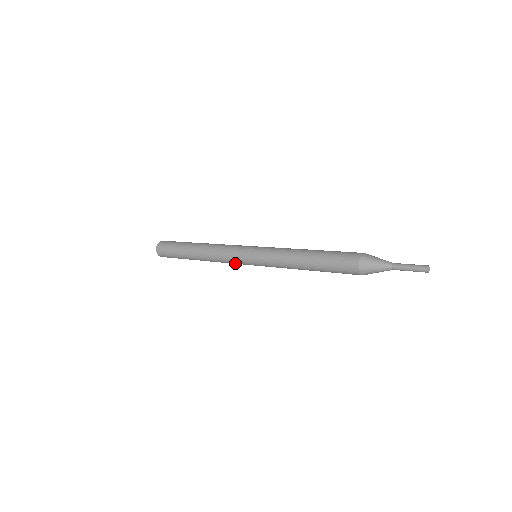
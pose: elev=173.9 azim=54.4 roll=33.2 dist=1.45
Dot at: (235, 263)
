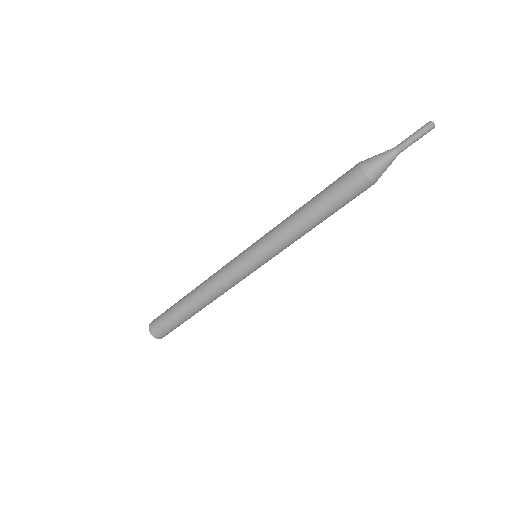
Dot at: (229, 266)
